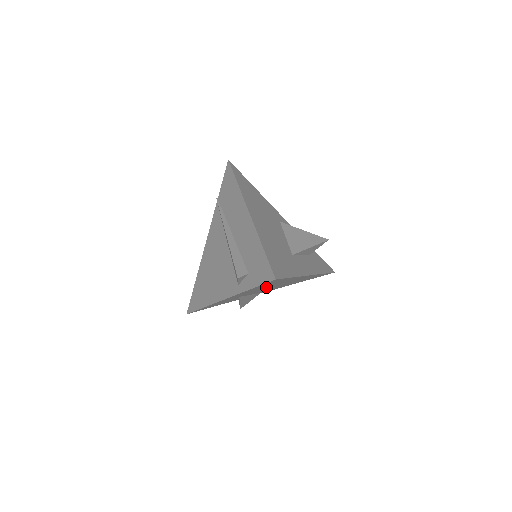
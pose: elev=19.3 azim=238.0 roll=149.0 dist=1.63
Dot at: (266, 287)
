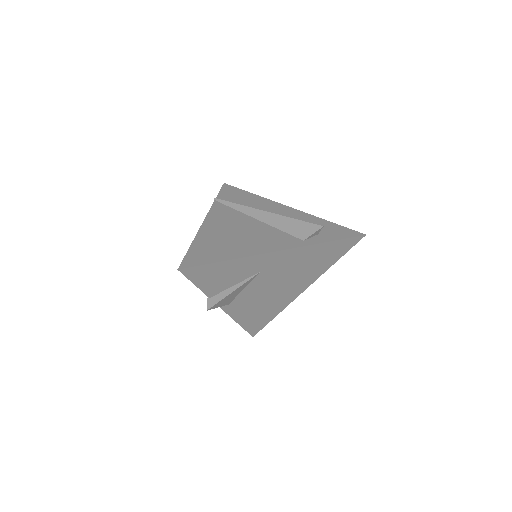
Dot at: (297, 269)
